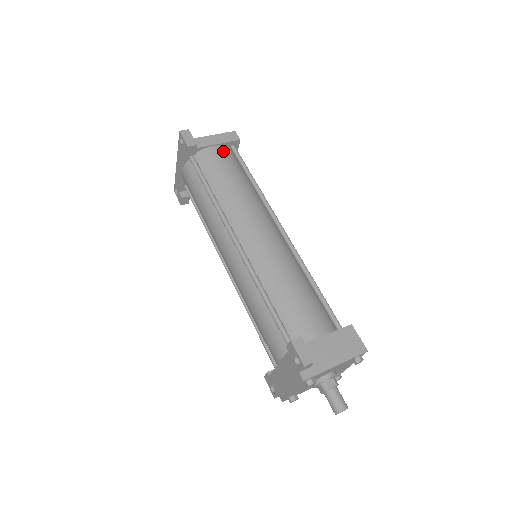
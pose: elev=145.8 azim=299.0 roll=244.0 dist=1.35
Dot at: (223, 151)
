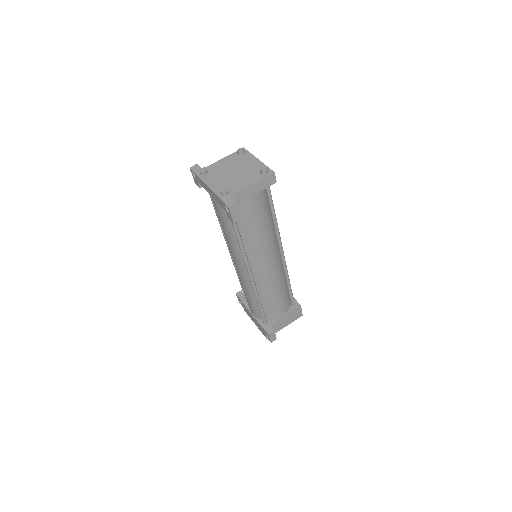
Dot at: (258, 198)
